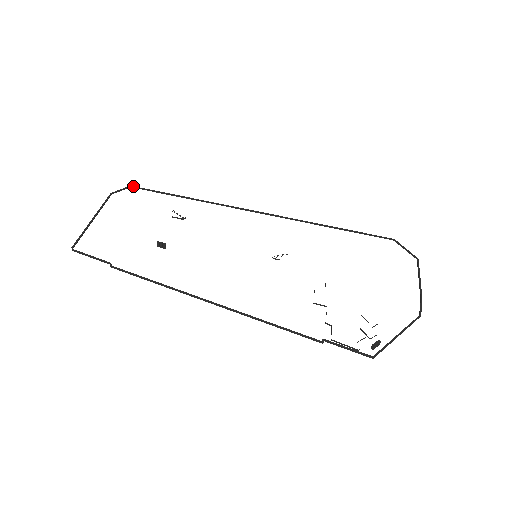
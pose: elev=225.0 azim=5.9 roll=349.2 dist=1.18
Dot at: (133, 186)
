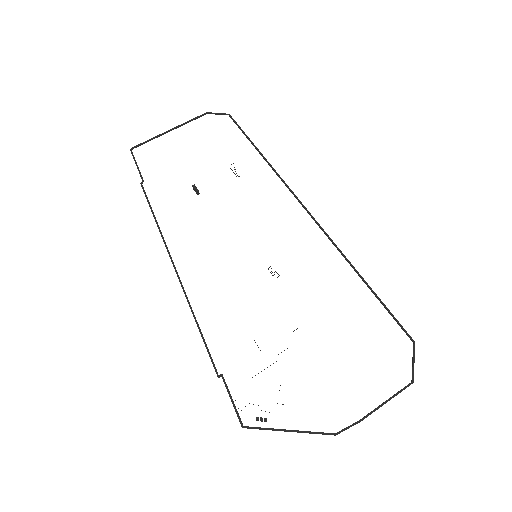
Dot at: occluded
